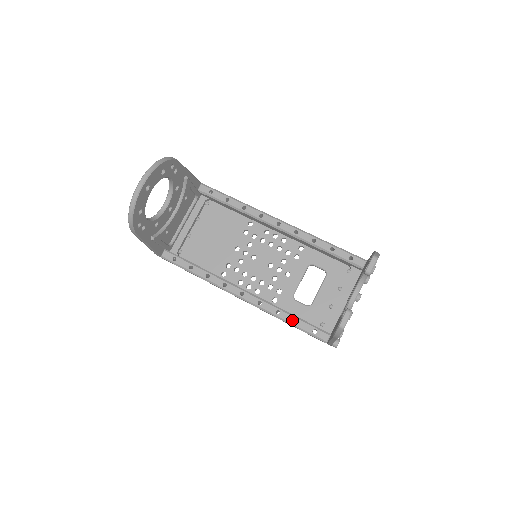
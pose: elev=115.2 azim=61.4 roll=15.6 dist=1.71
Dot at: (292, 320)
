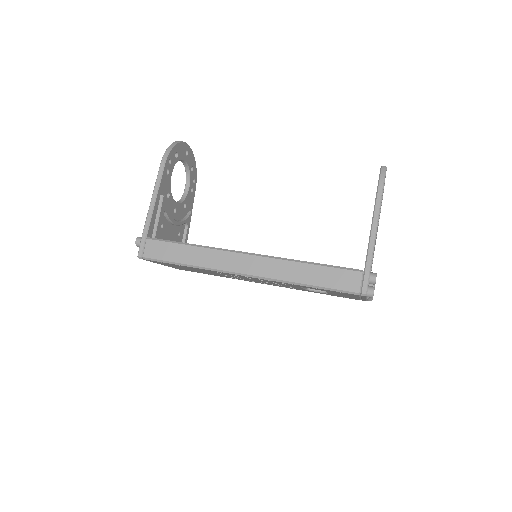
Dot at: (315, 263)
